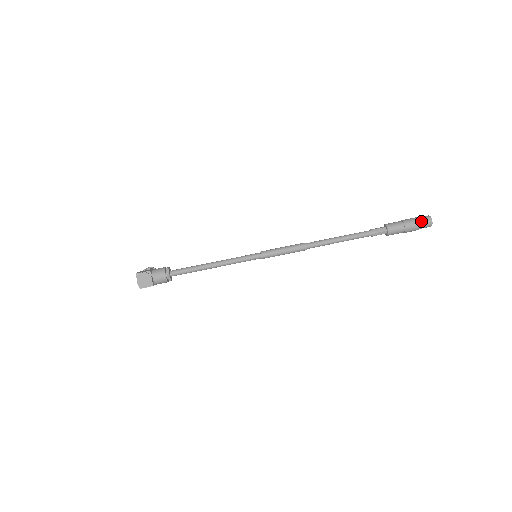
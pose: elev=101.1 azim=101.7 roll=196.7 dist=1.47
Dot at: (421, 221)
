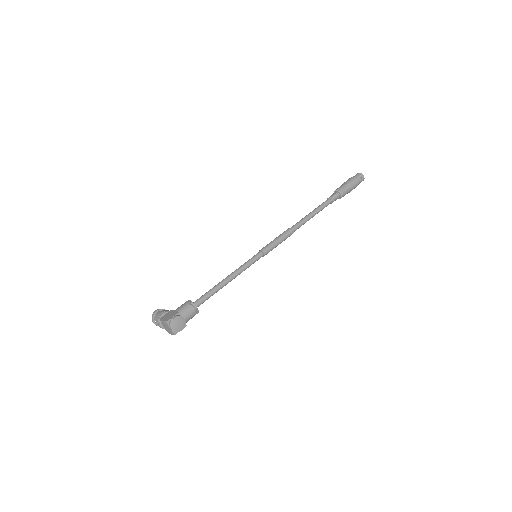
Dot at: (358, 179)
